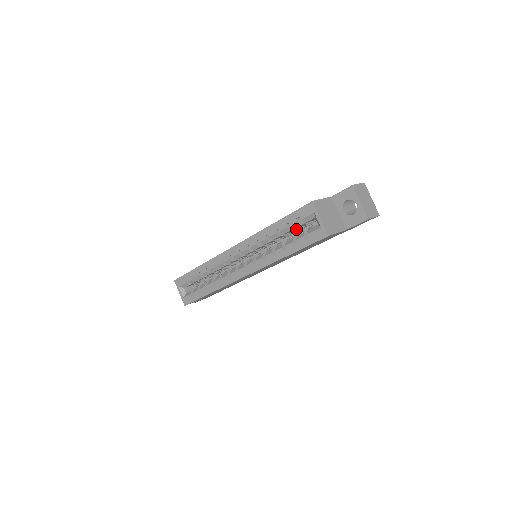
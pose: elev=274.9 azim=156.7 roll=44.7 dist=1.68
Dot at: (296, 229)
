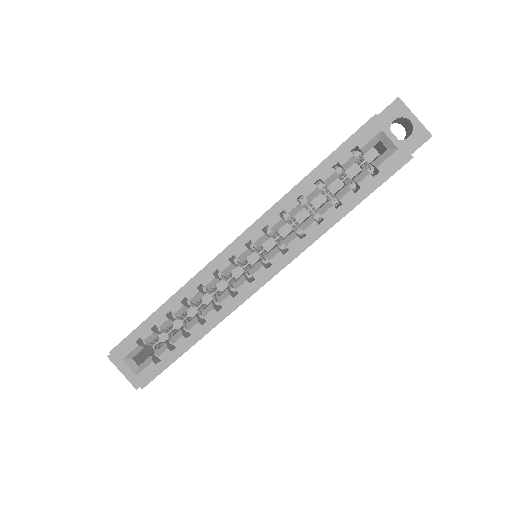
Dot at: (341, 175)
